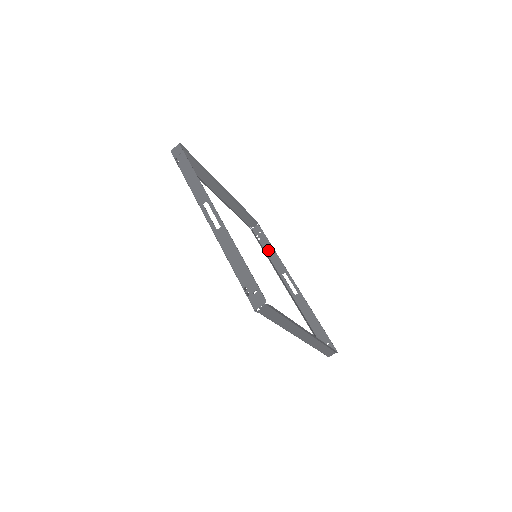
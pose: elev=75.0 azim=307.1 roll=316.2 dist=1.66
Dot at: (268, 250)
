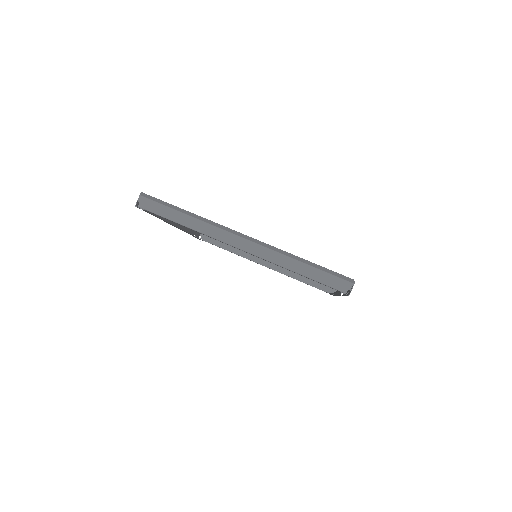
Dot at: occluded
